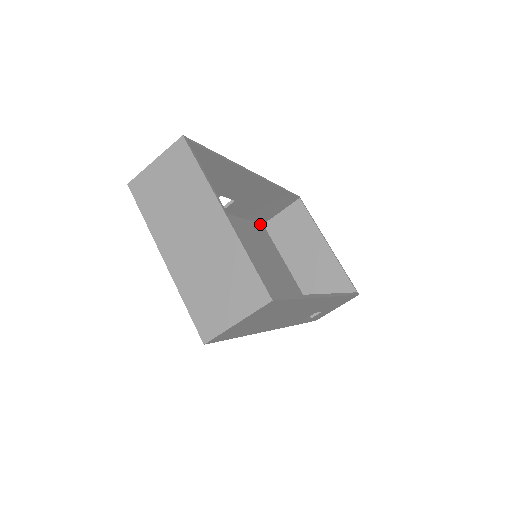
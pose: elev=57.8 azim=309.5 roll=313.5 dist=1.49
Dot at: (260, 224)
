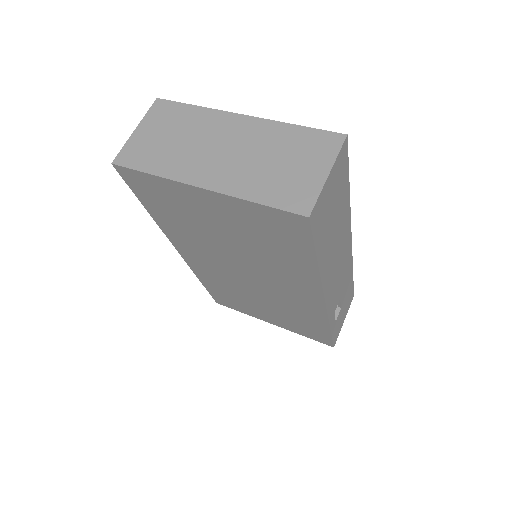
Dot at: occluded
